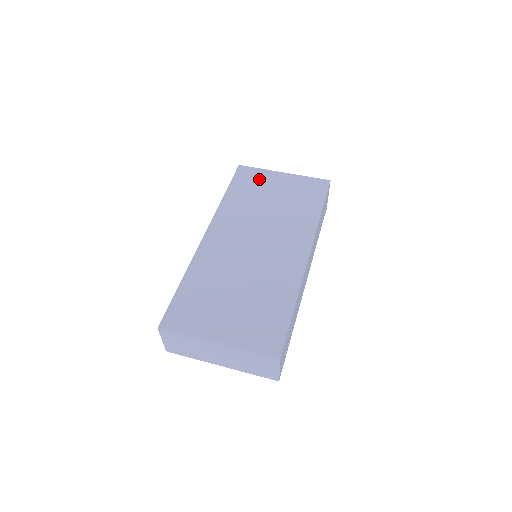
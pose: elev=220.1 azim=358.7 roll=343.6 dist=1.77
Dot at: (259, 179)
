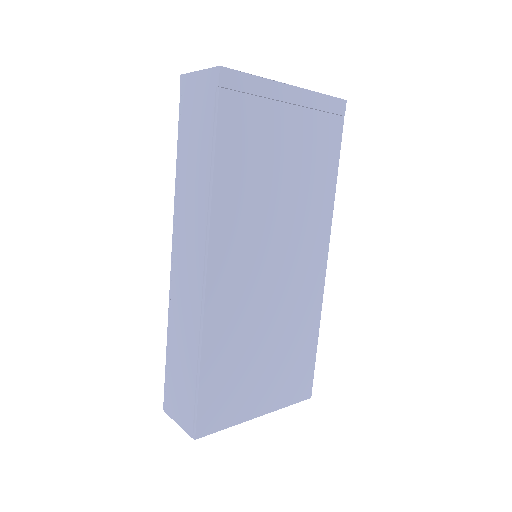
Dot at: (260, 110)
